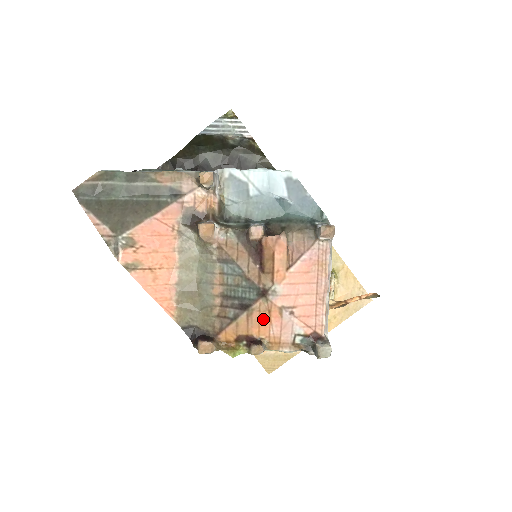
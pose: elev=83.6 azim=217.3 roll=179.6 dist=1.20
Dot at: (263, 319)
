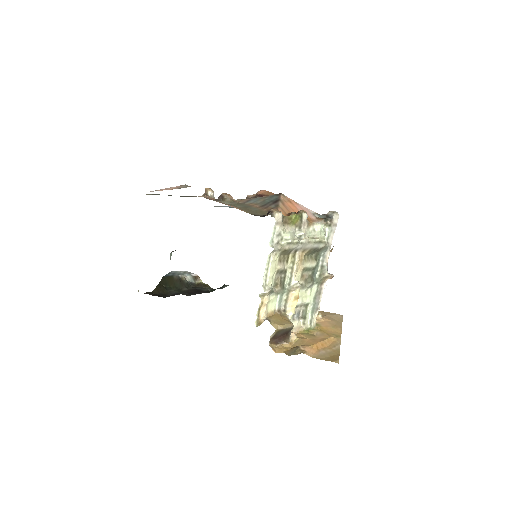
Dot at: (291, 206)
